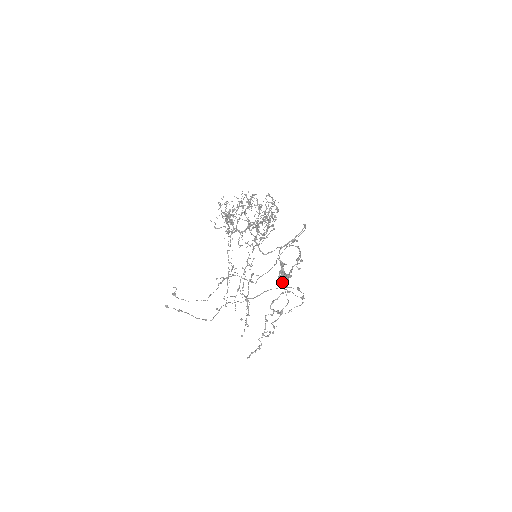
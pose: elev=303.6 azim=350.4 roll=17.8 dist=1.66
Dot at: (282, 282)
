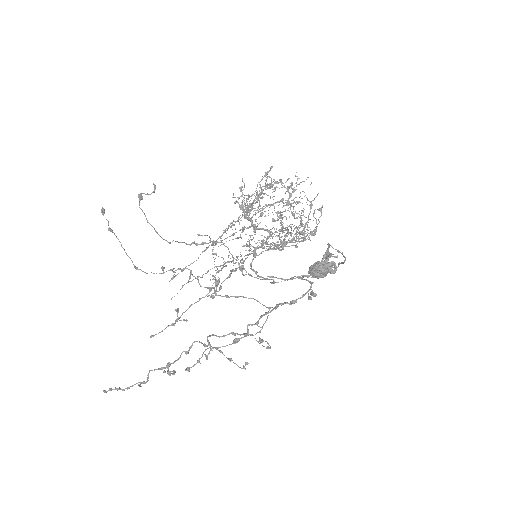
Dot at: (321, 268)
